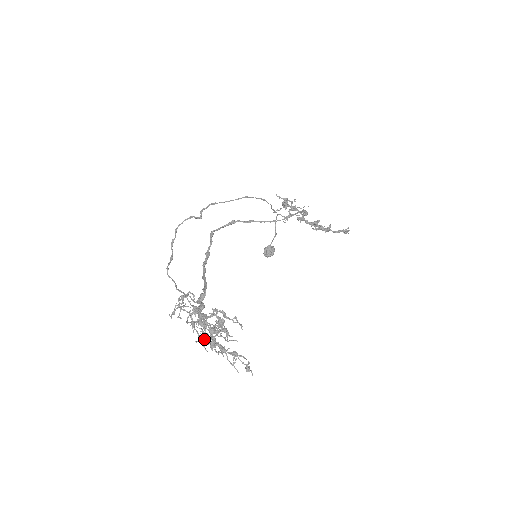
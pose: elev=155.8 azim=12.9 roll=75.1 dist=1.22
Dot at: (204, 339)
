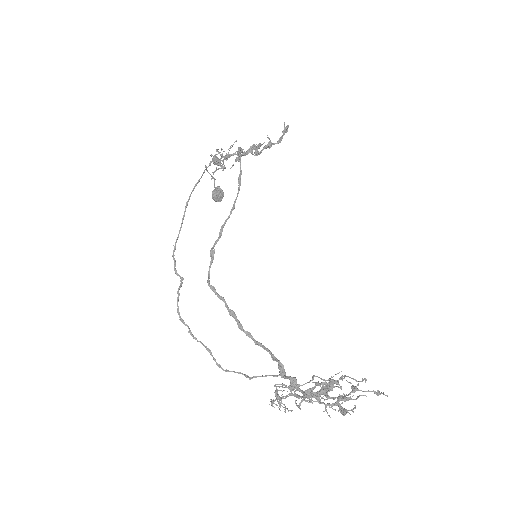
Dot at: occluded
